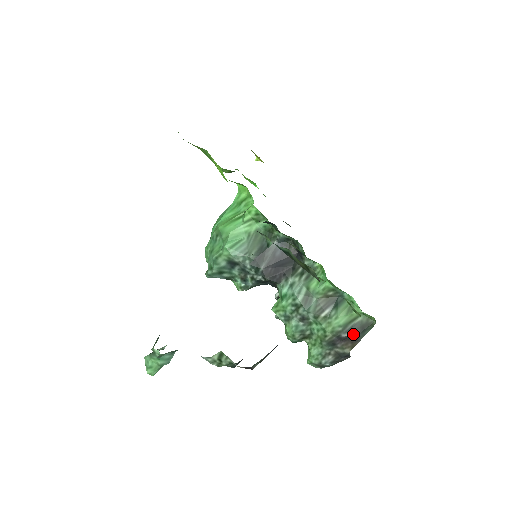
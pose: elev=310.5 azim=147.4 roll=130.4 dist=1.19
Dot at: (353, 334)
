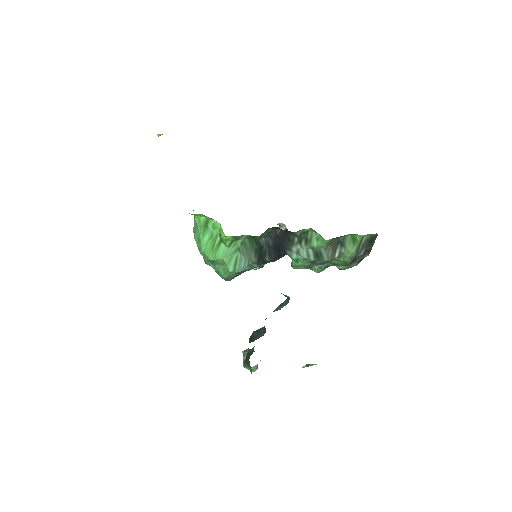
Dot at: (366, 249)
